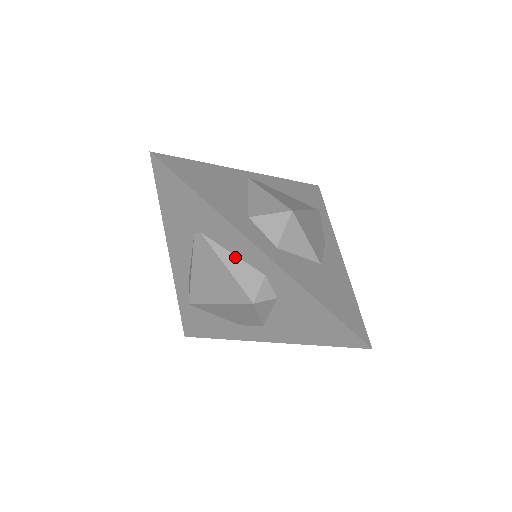
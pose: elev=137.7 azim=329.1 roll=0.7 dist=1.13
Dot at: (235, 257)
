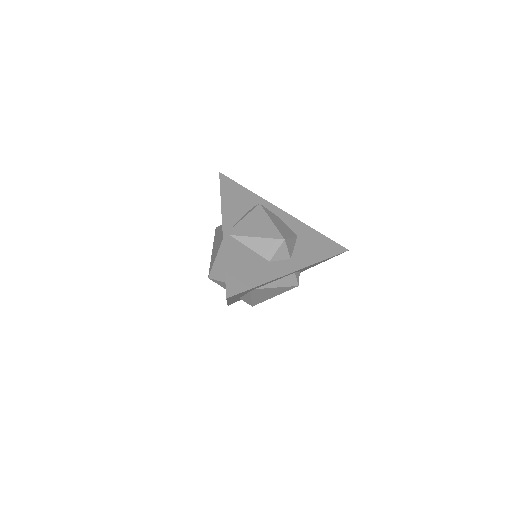
Dot at: (278, 281)
